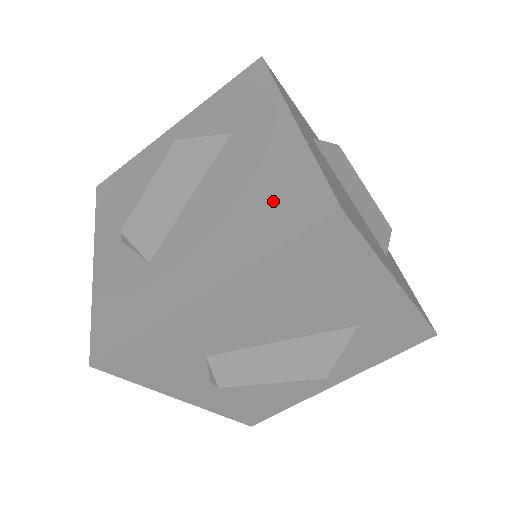
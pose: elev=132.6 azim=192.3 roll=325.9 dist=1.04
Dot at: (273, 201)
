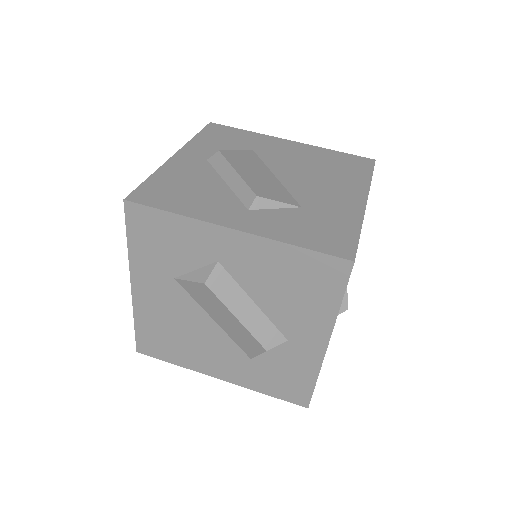
Dot at: (339, 165)
